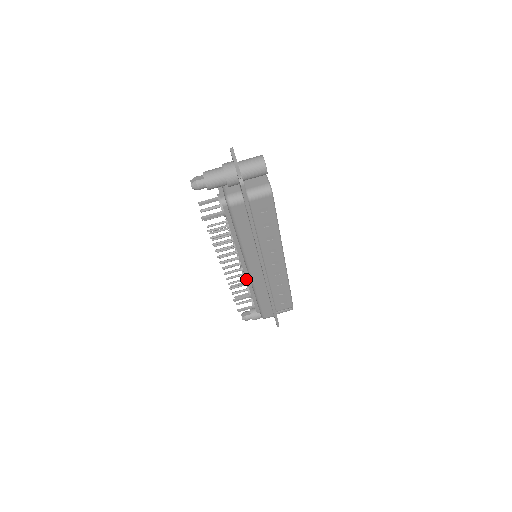
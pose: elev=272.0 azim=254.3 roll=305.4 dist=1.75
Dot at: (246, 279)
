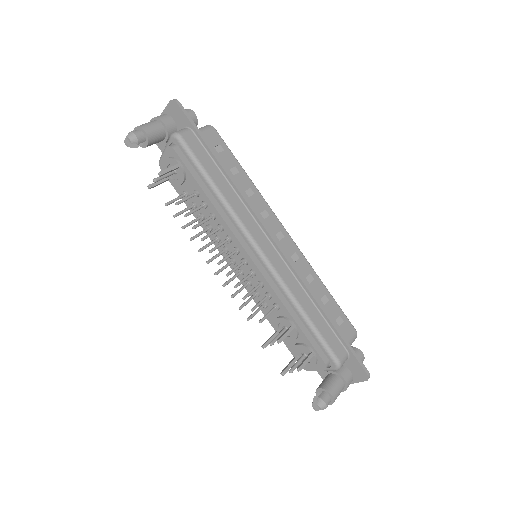
Dot at: (266, 281)
